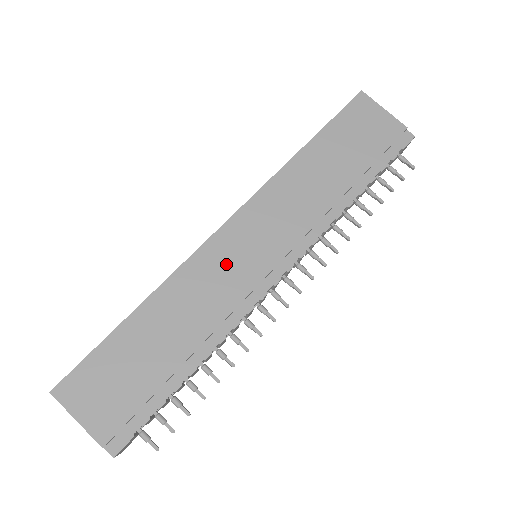
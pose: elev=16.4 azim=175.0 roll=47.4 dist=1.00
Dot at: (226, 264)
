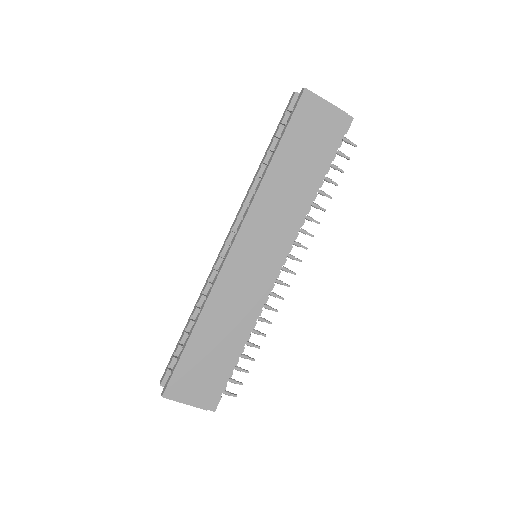
Dot at: (242, 277)
